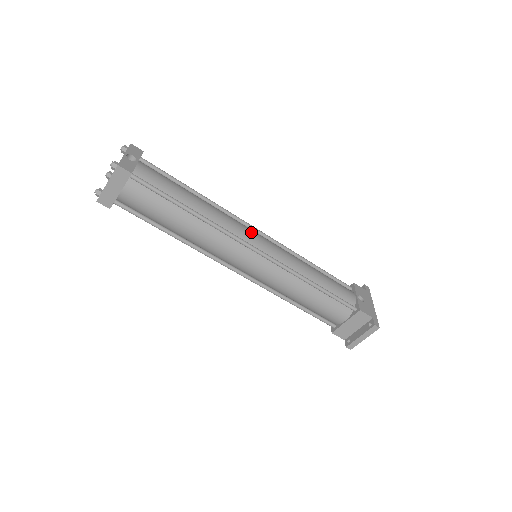
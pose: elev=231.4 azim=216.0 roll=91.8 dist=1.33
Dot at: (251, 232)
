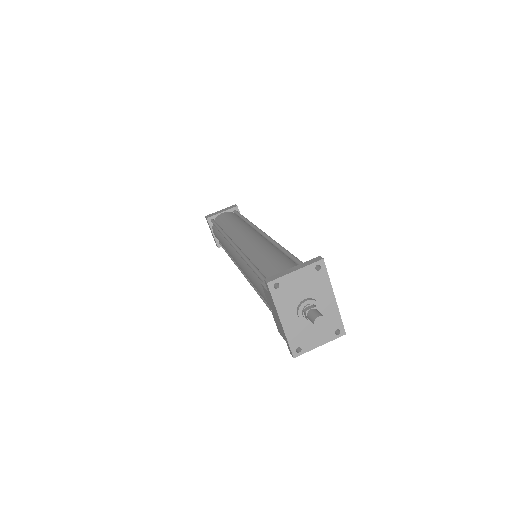
Dot at: occluded
